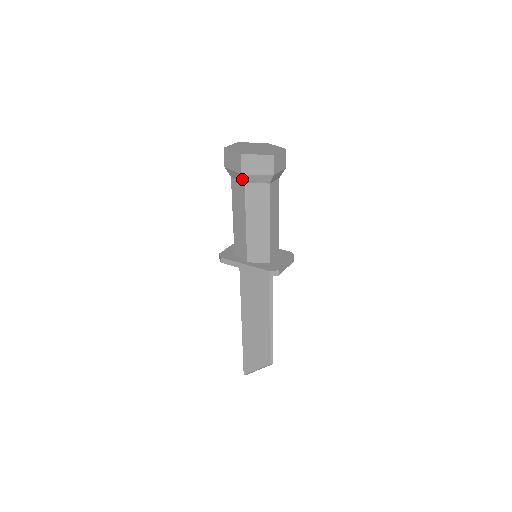
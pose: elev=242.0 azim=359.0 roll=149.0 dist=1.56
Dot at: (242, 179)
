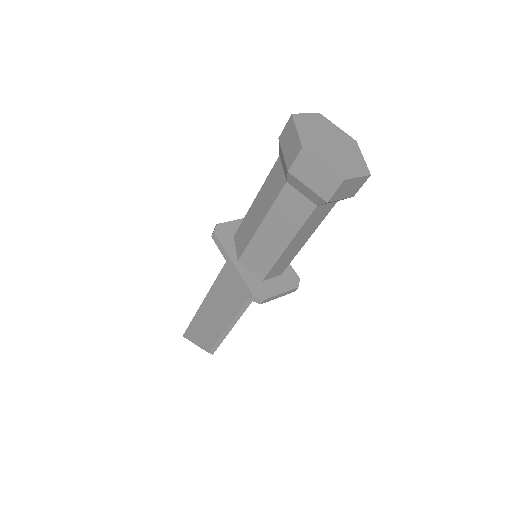
Dot at: (286, 175)
